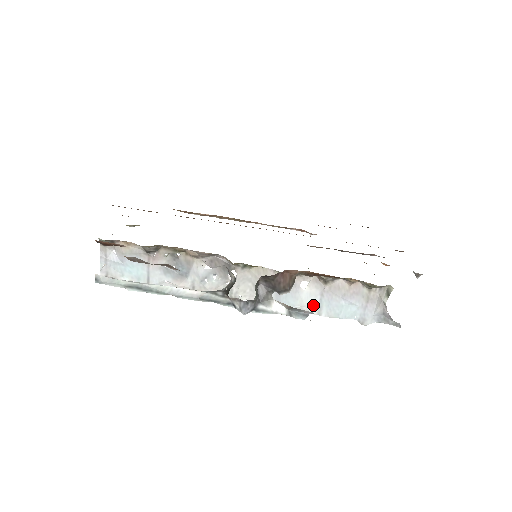
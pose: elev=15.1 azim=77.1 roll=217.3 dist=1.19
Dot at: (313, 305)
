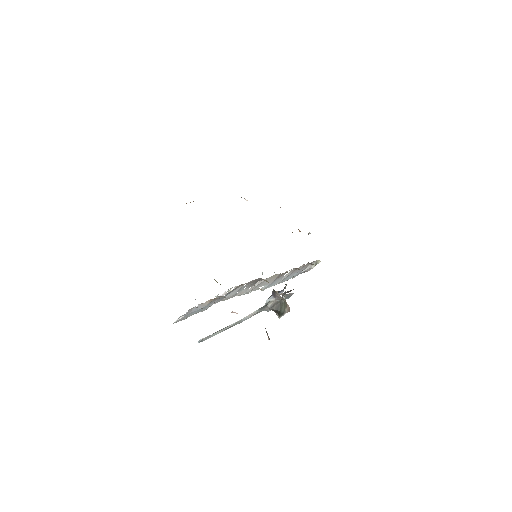
Dot at: occluded
